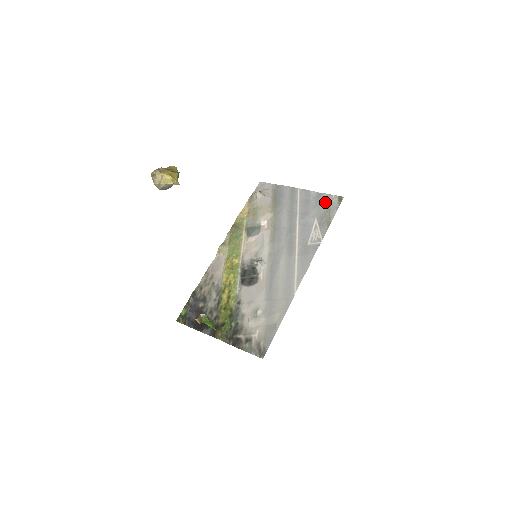
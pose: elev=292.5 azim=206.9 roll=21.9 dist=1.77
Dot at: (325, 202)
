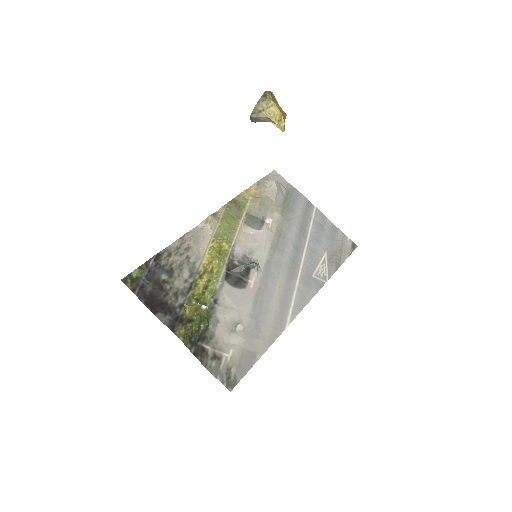
Dot at: (339, 240)
